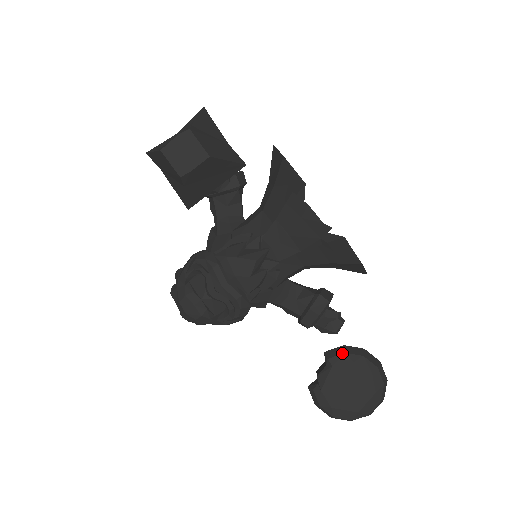
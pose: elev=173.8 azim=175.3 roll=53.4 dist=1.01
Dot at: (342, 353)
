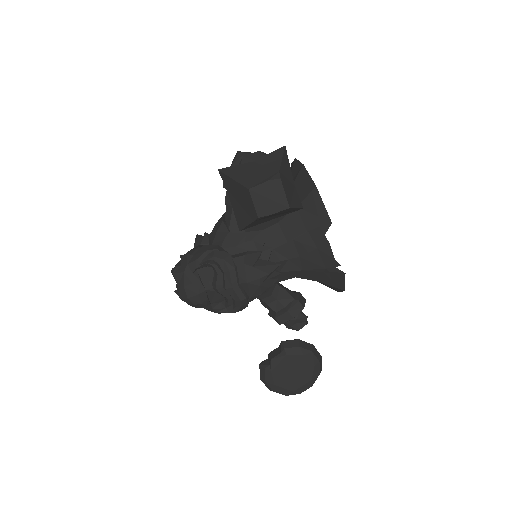
Dot at: (297, 346)
